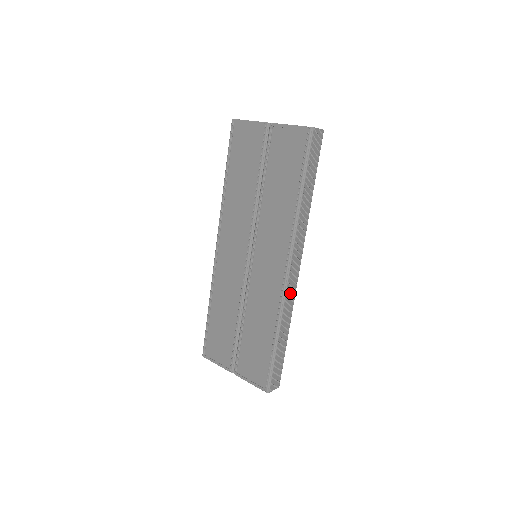
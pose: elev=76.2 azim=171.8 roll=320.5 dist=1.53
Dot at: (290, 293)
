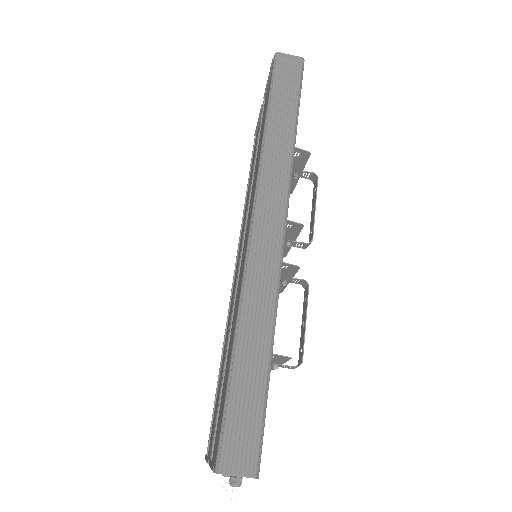
Dot at: (262, 265)
